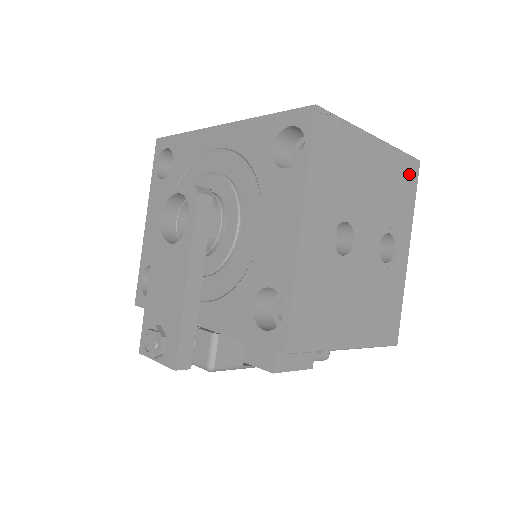
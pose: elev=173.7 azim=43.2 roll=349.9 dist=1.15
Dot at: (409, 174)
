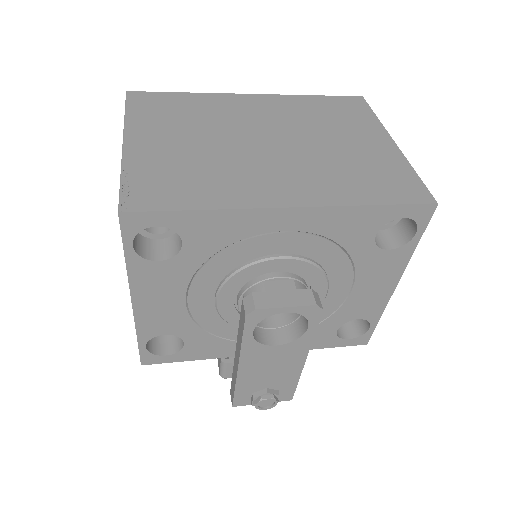
Dot at: occluded
